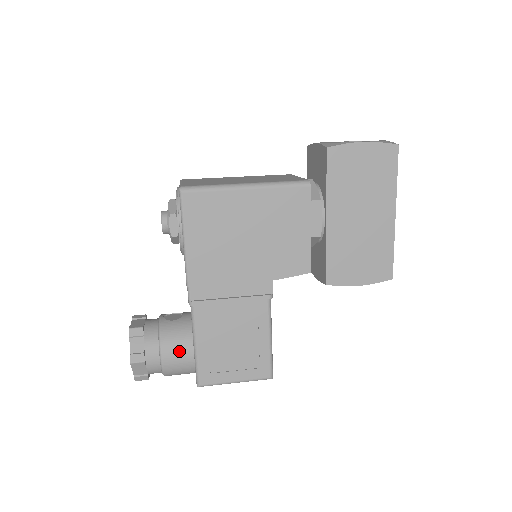
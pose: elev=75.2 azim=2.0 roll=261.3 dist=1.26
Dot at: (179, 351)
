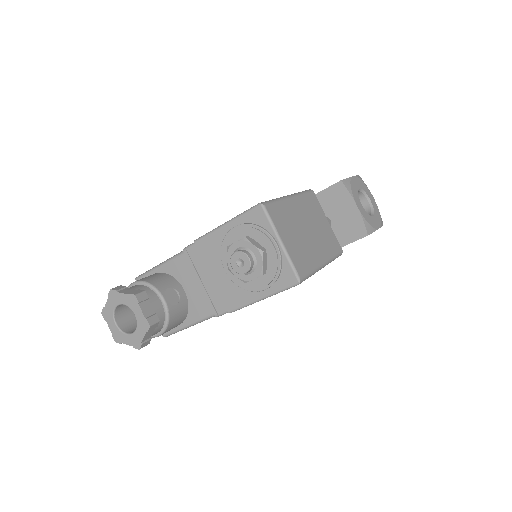
Dot at: occluded
